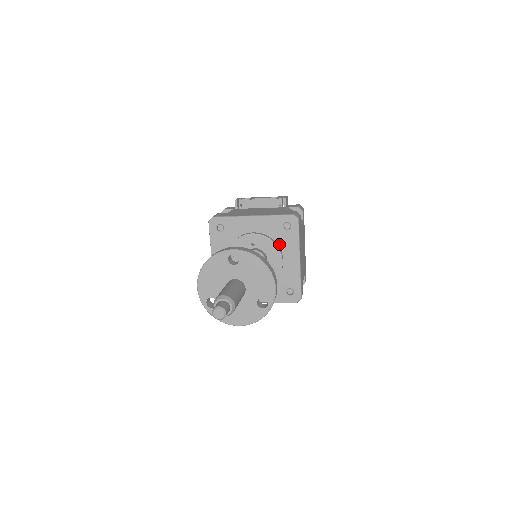
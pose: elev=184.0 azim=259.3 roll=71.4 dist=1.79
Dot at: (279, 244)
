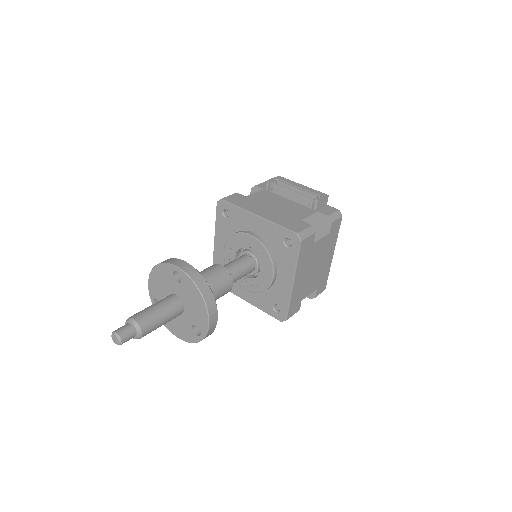
Dot at: (276, 257)
